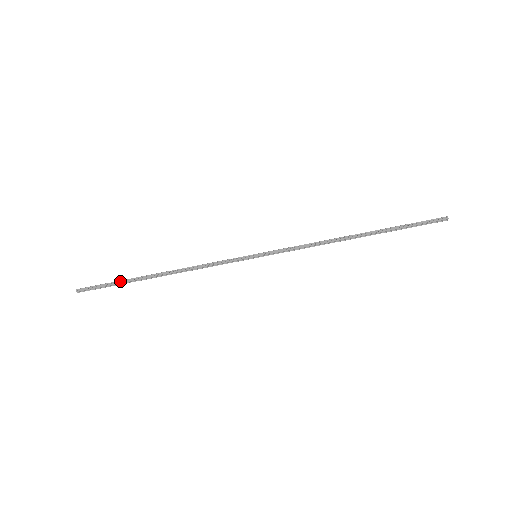
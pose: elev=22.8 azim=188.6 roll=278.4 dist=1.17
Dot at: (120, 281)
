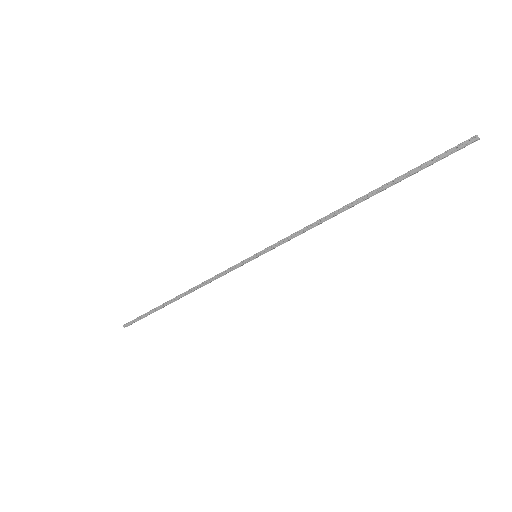
Dot at: (151, 311)
